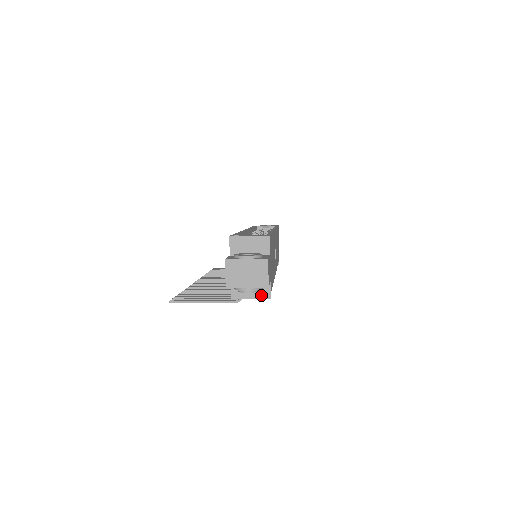
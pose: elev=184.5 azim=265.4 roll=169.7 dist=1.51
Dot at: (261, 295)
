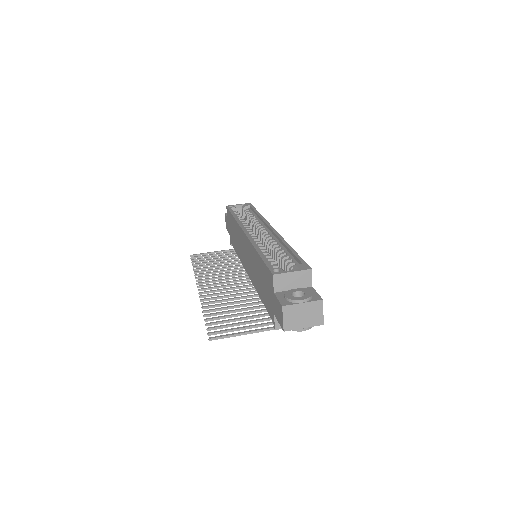
Dot at: occluded
